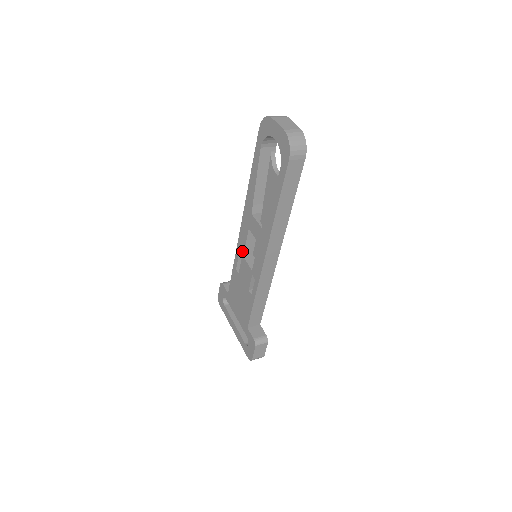
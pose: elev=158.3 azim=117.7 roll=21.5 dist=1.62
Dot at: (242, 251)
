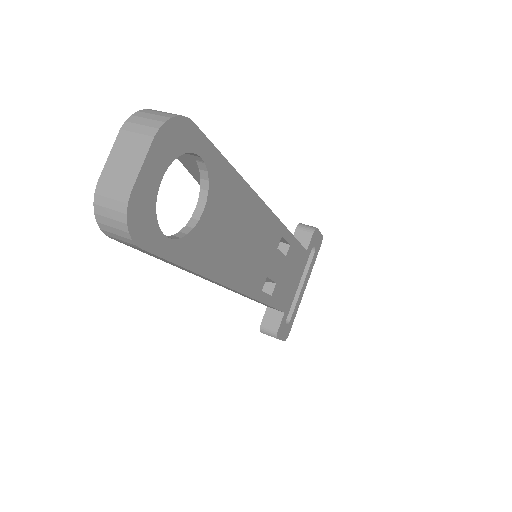
Dot at: occluded
